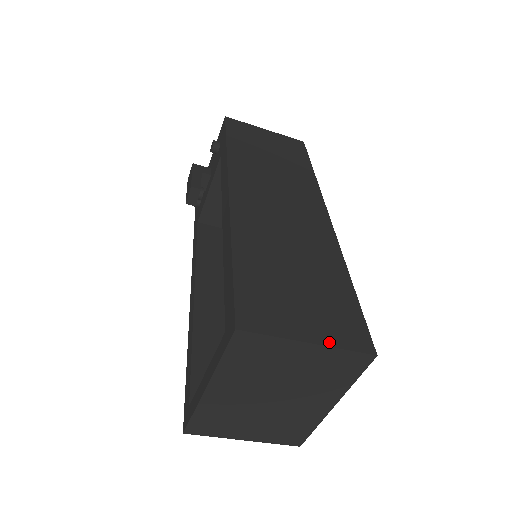
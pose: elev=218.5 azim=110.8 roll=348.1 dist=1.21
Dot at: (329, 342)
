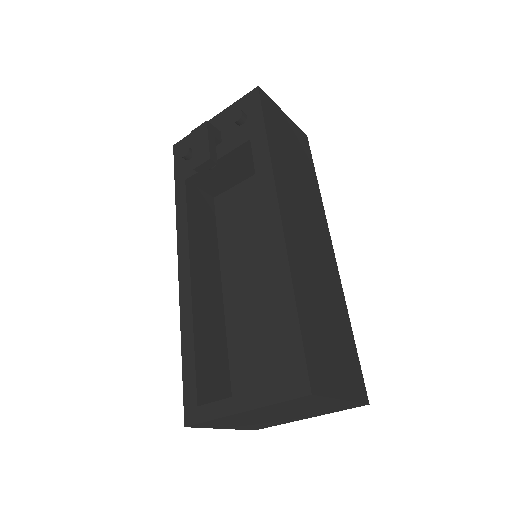
Dot at: (351, 397)
